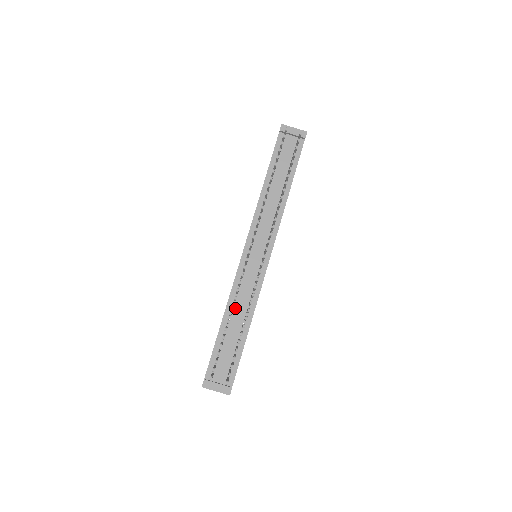
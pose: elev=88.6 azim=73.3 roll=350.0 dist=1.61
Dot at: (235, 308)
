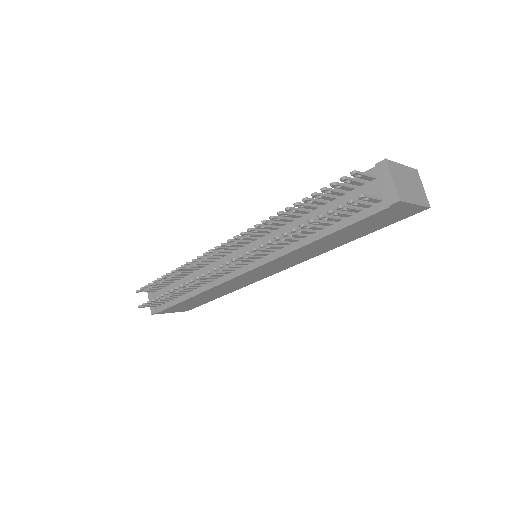
Dot at: (198, 272)
